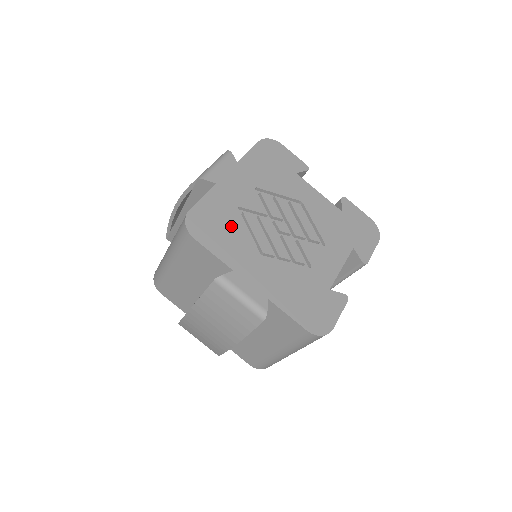
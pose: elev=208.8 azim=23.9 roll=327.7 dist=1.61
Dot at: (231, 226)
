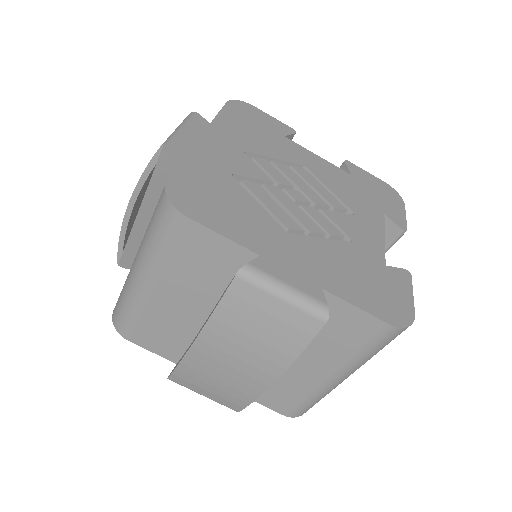
Dot at: (233, 198)
